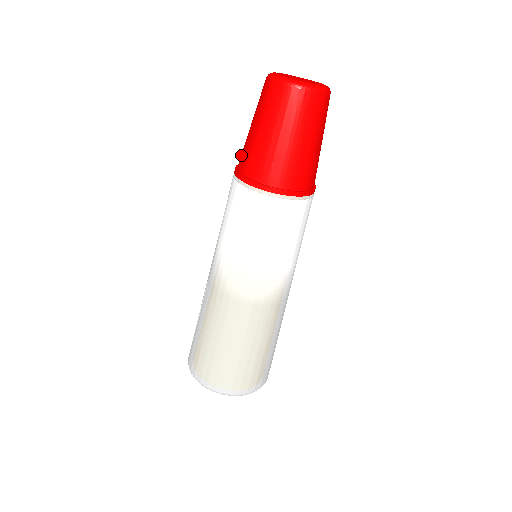
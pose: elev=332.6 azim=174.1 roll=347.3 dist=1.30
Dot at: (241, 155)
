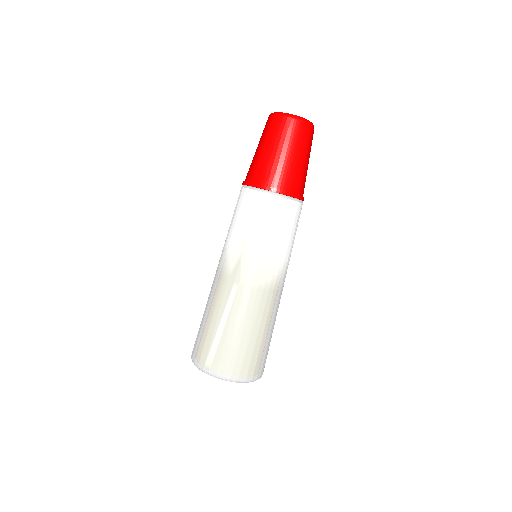
Dot at: (265, 174)
